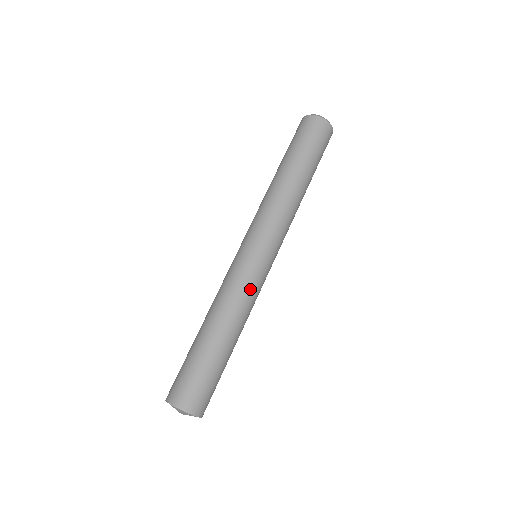
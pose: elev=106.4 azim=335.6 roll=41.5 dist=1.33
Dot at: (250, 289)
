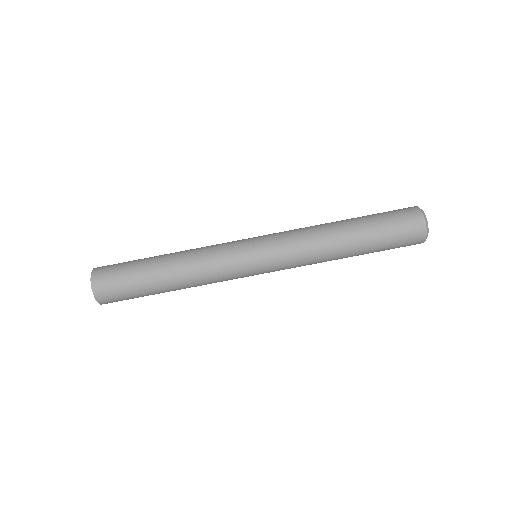
Dot at: occluded
